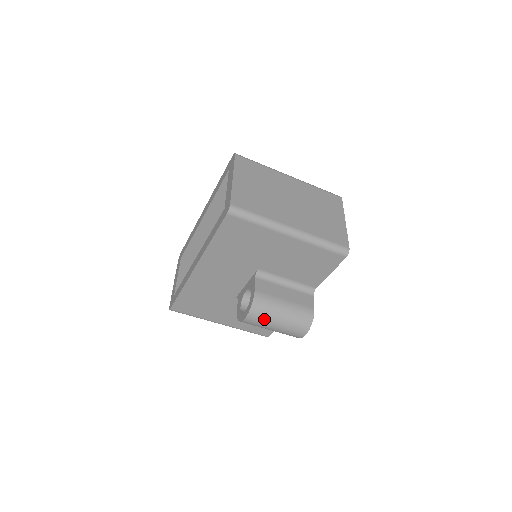
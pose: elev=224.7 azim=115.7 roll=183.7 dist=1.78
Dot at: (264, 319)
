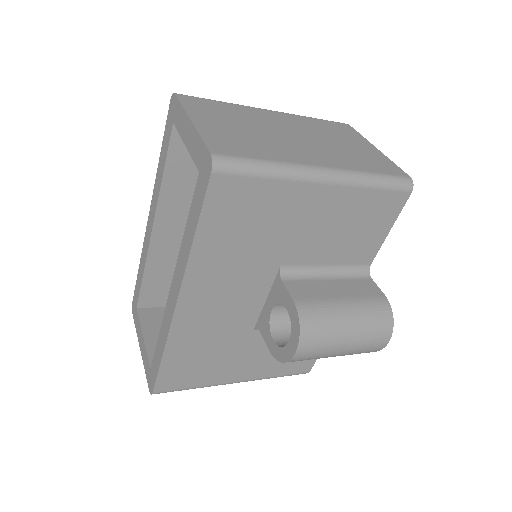
Dot at: (325, 341)
